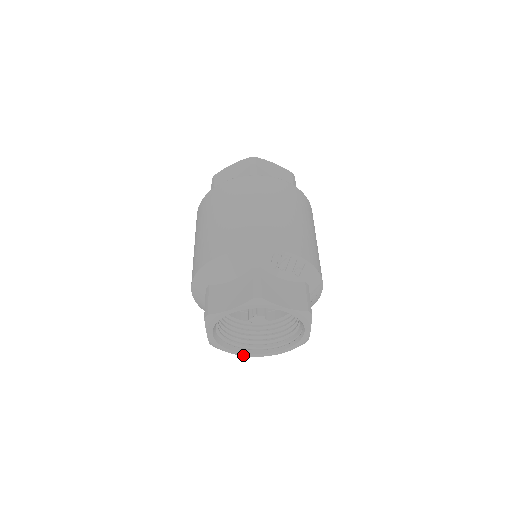
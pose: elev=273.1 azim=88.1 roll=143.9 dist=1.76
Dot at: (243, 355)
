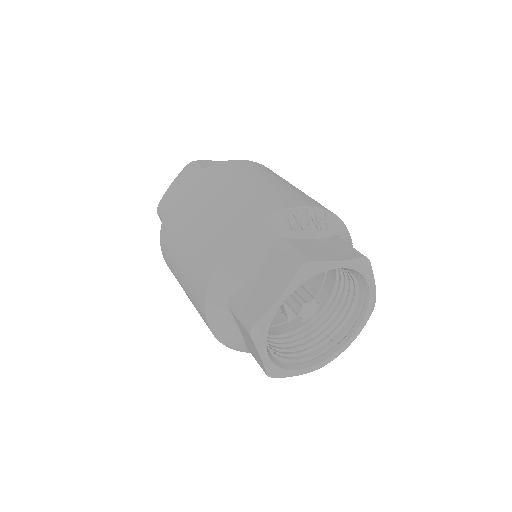
Dot at: (311, 370)
